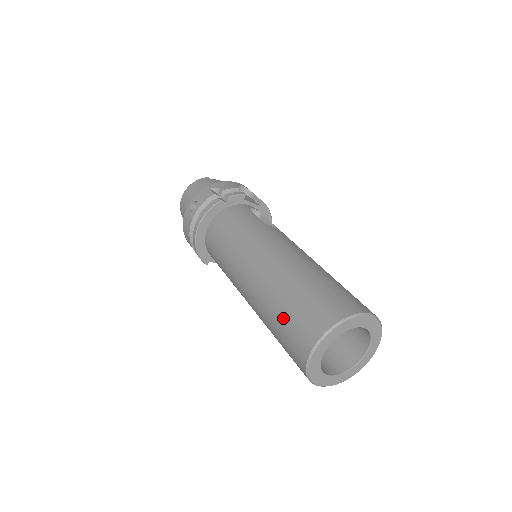
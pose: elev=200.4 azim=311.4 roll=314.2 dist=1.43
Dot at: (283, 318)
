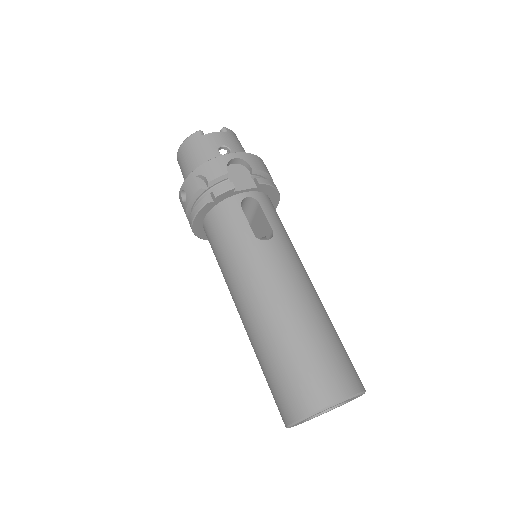
Dot at: (266, 379)
